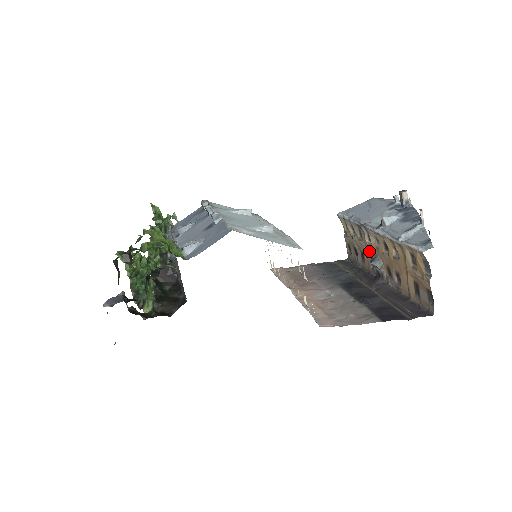
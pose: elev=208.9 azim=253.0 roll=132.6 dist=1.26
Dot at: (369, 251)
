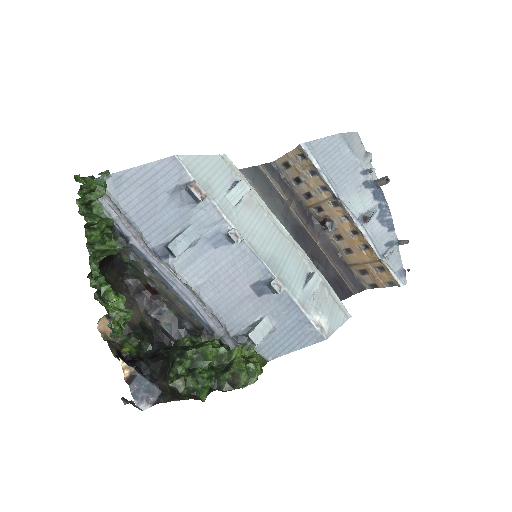
Dot at: (324, 206)
